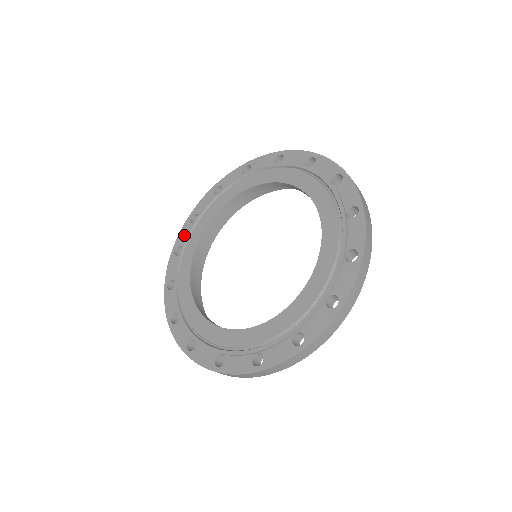
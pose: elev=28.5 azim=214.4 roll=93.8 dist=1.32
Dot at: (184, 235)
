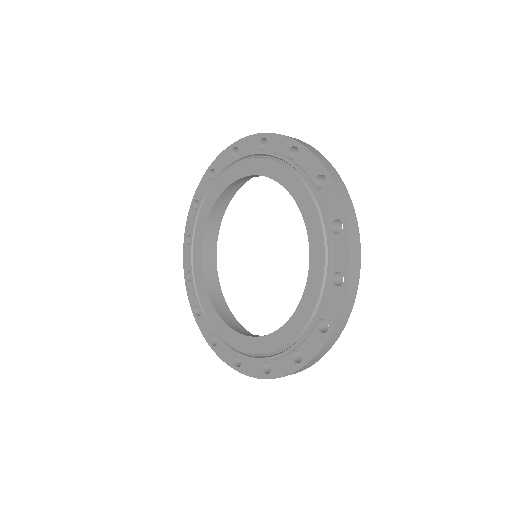
Dot at: (188, 260)
